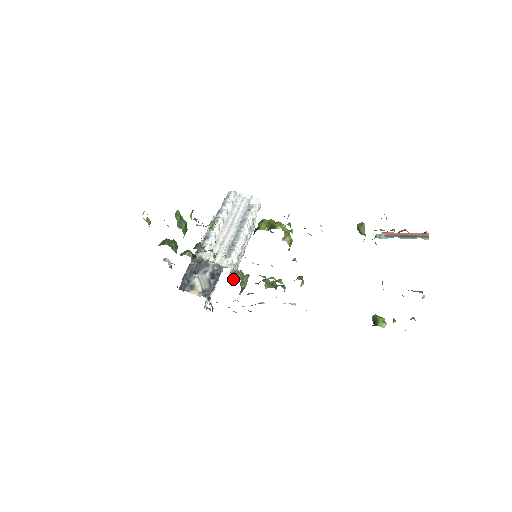
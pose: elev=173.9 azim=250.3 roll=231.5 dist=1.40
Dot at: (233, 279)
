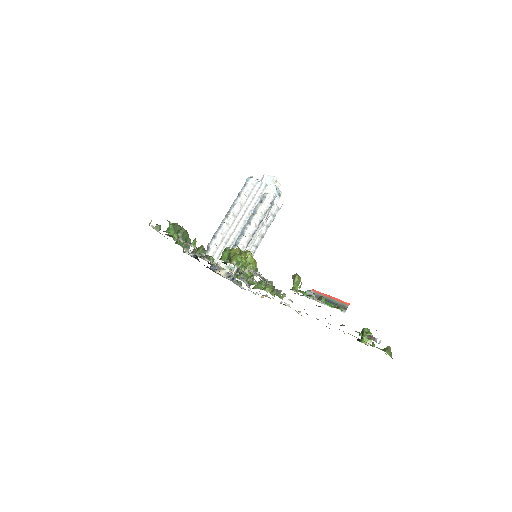
Dot at: occluded
